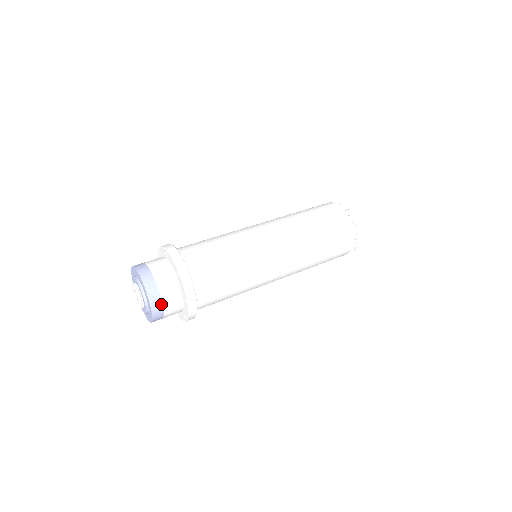
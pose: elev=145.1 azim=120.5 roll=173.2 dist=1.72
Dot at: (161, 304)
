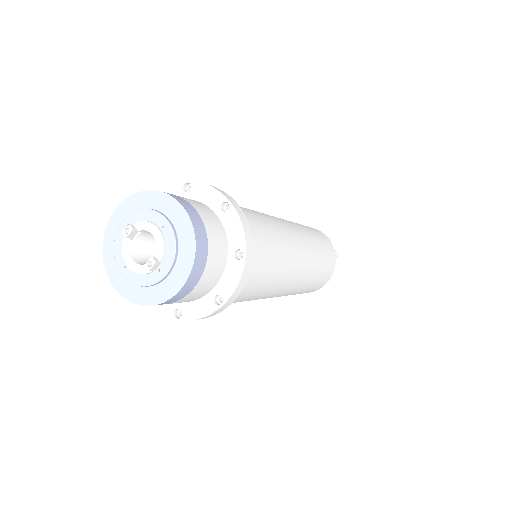
Dot at: (193, 209)
